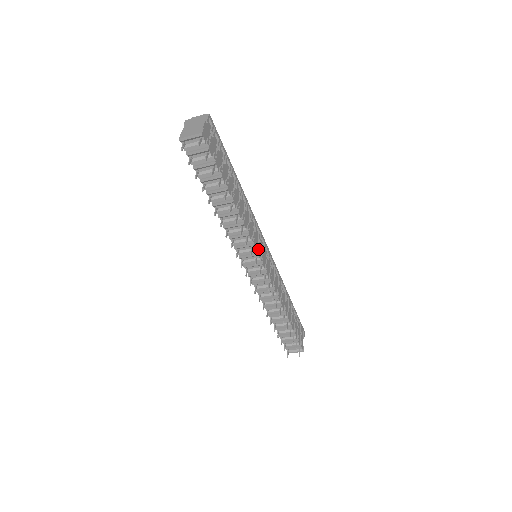
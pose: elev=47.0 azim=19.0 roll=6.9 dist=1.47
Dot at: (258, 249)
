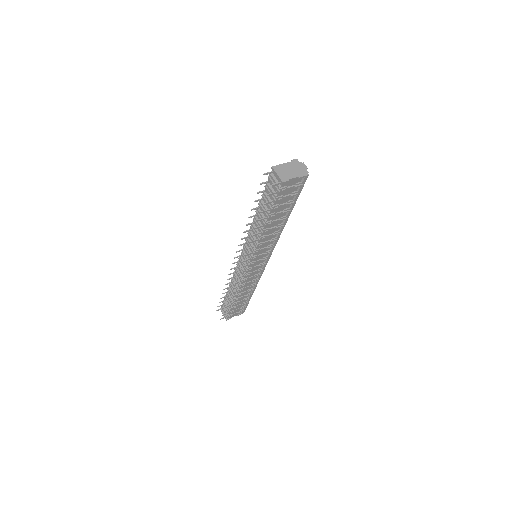
Dot at: (256, 257)
